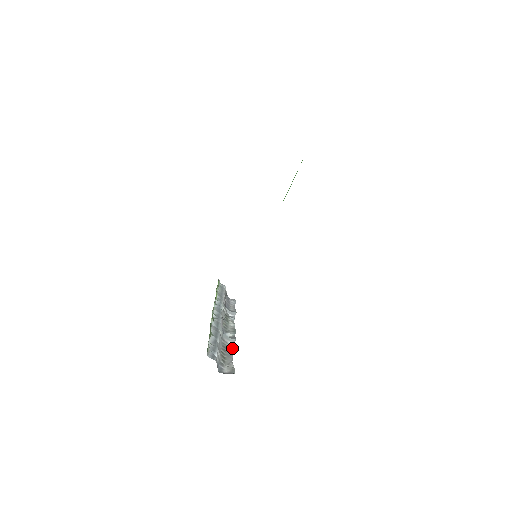
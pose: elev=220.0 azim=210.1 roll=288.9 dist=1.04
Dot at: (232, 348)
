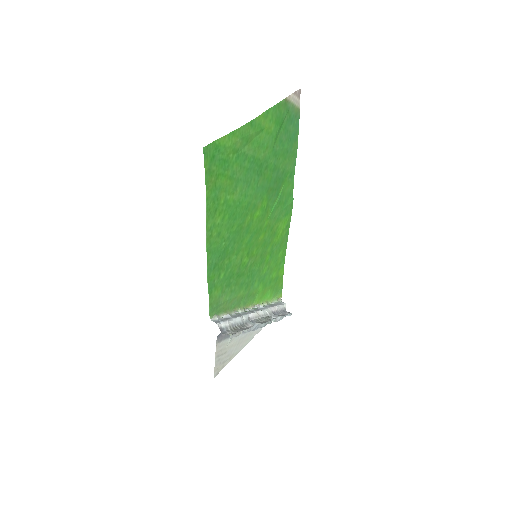
Dot at: (249, 328)
